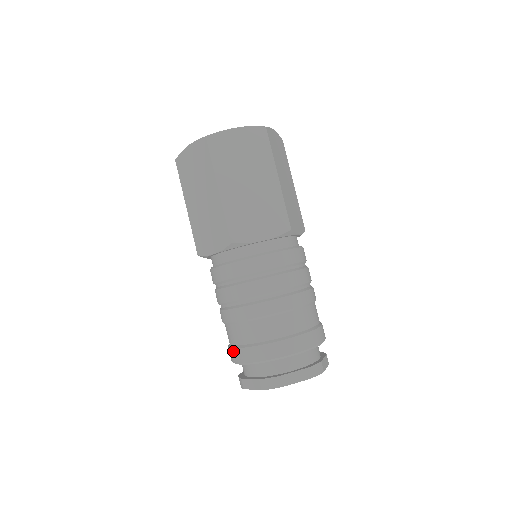
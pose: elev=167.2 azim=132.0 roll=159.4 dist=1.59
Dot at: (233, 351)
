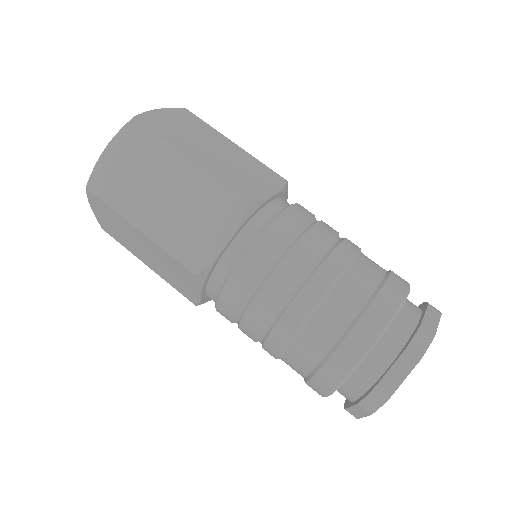
Dot at: (340, 352)
